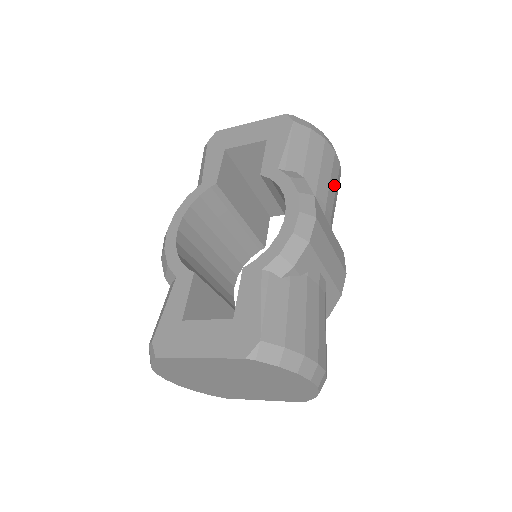
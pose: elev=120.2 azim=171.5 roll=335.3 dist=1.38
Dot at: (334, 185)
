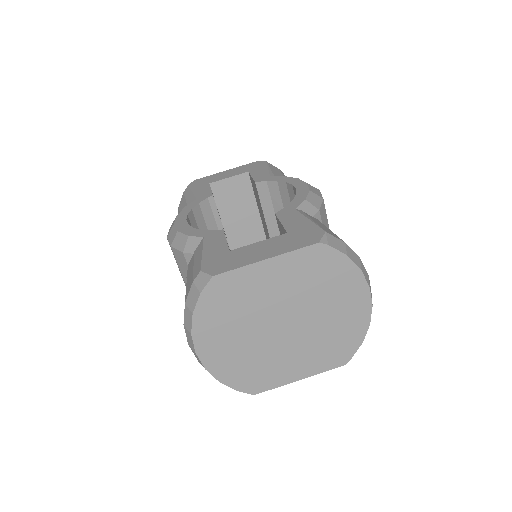
Dot at: occluded
